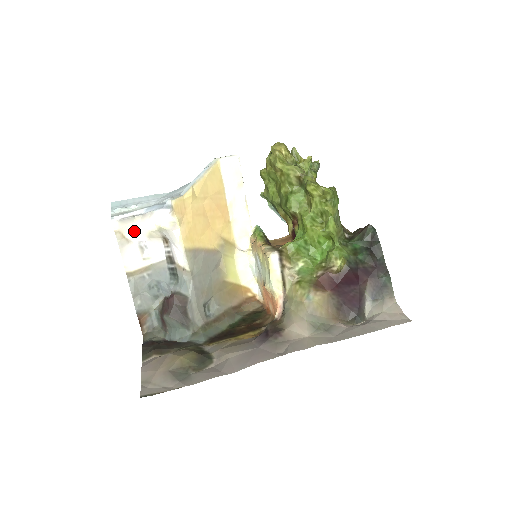
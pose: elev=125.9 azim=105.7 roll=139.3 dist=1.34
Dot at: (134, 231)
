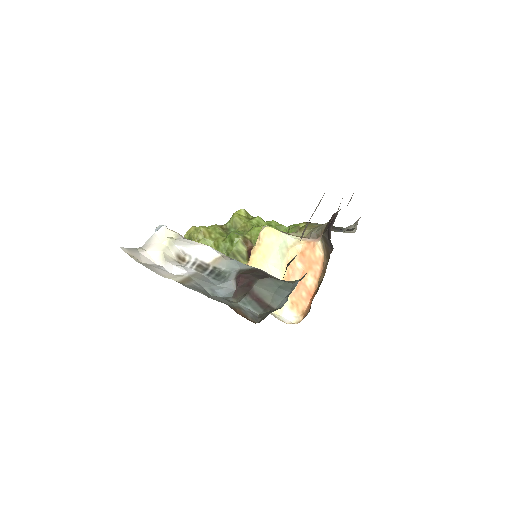
Dot at: (145, 260)
